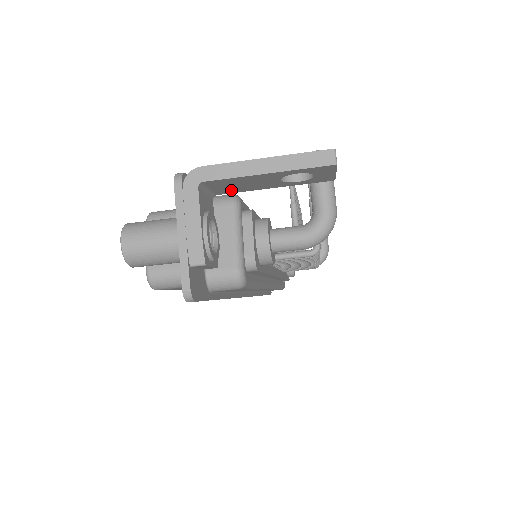
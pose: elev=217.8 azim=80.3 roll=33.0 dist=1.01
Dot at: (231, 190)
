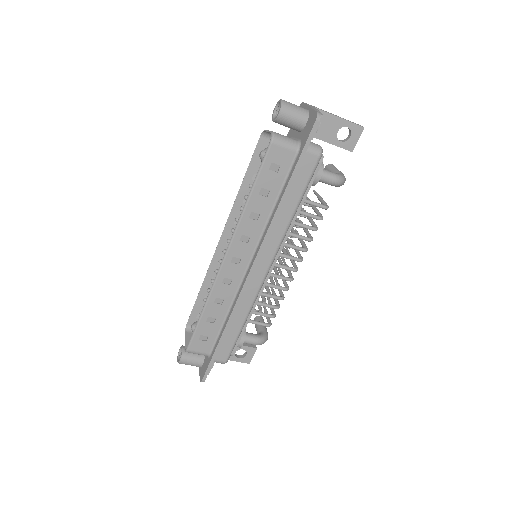
Dot at: occluded
